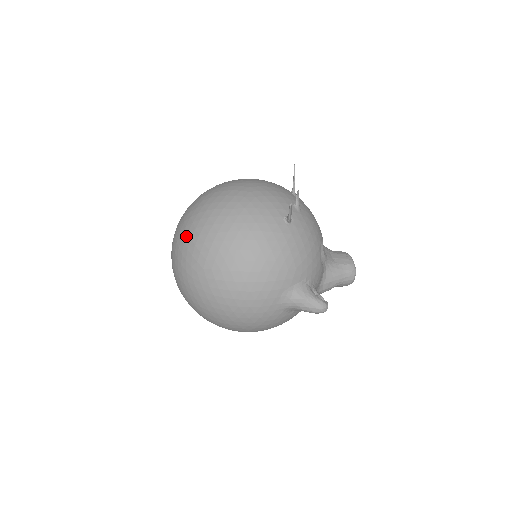
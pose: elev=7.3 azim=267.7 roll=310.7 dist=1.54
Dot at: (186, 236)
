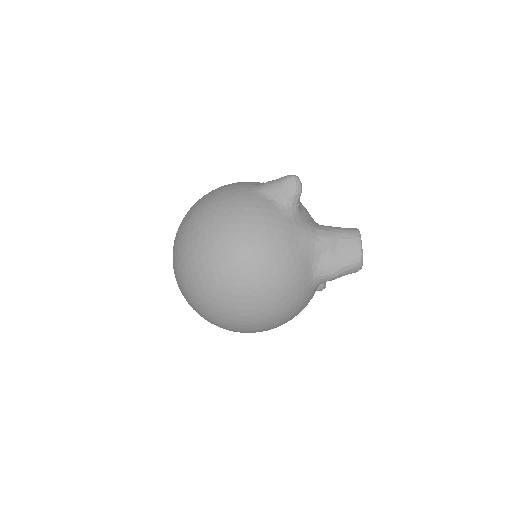
Dot at: occluded
